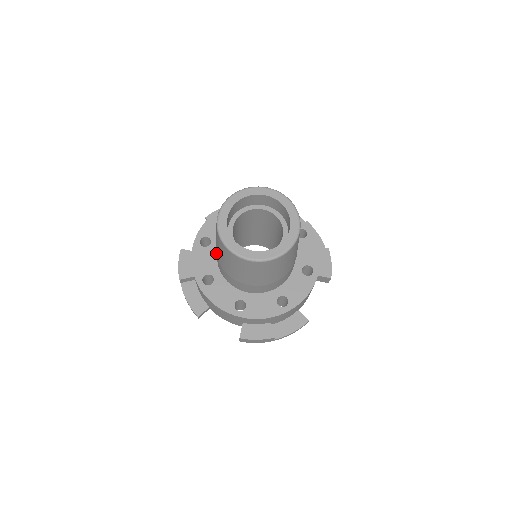
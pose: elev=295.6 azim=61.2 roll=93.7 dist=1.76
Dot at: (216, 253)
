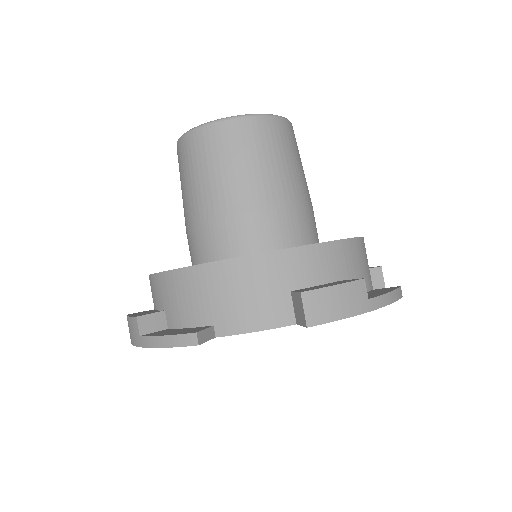
Dot at: (191, 223)
